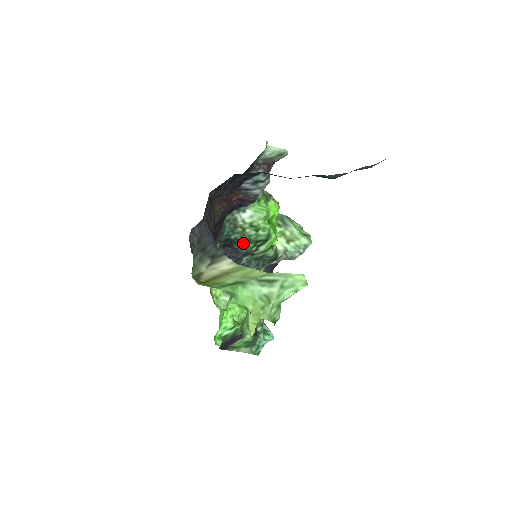
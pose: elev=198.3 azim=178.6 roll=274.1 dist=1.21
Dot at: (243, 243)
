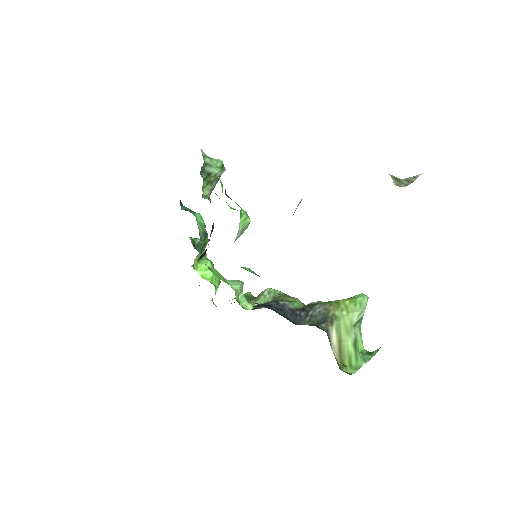
Dot at: occluded
